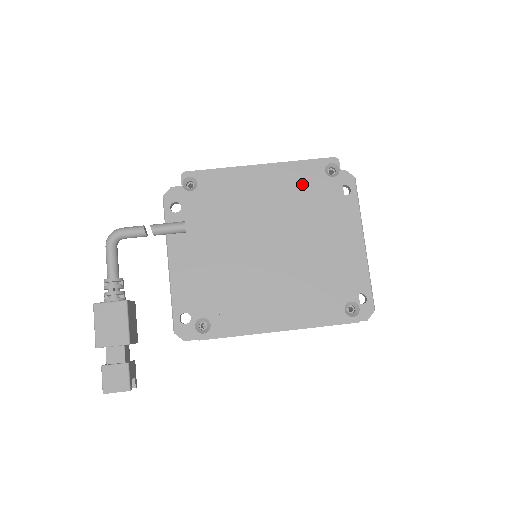
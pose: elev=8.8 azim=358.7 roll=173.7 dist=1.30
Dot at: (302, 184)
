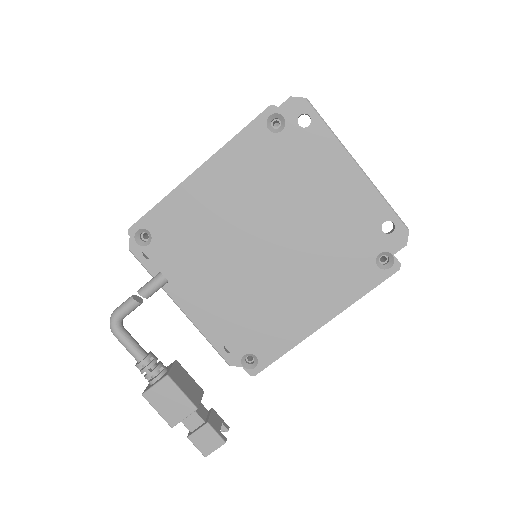
Dot at: (253, 162)
